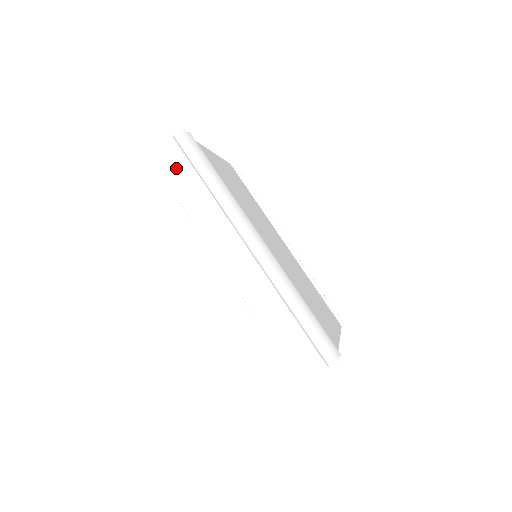
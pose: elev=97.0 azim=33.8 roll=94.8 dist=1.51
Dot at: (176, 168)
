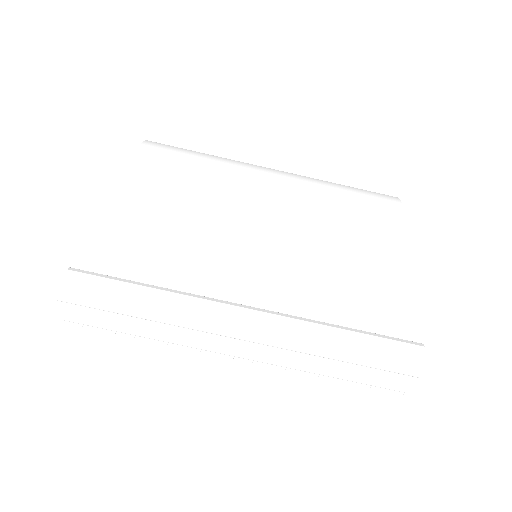
Dot at: (98, 318)
